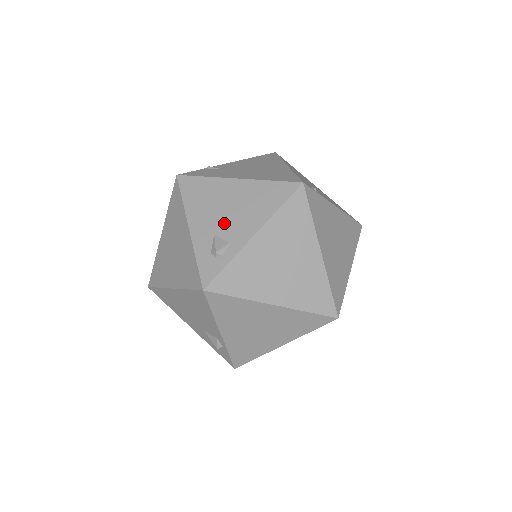
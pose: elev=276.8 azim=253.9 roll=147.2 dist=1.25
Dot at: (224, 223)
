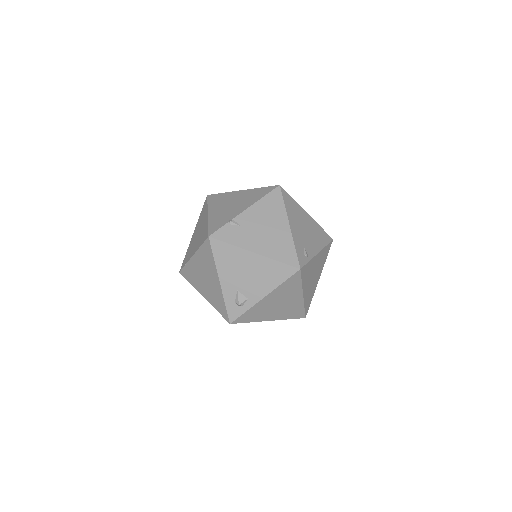
Dot at: (244, 284)
